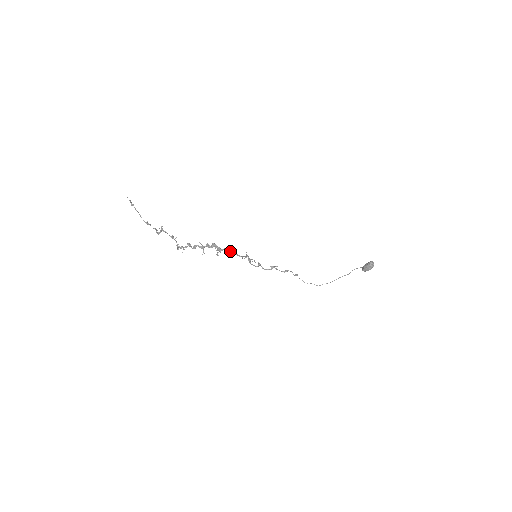
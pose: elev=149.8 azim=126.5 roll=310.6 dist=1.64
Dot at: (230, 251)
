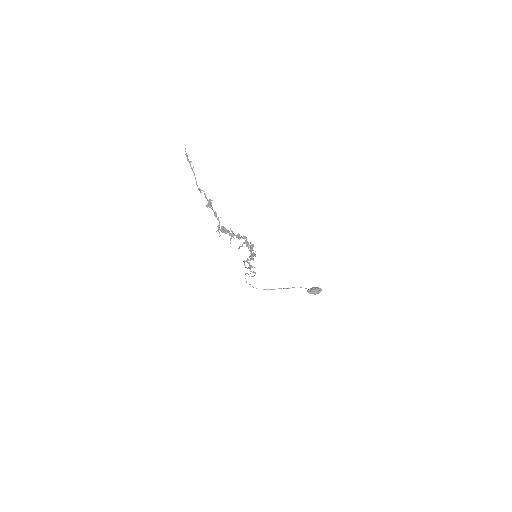
Dot at: (252, 248)
